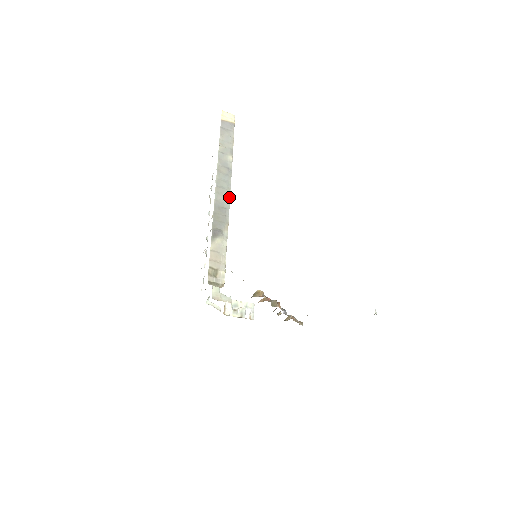
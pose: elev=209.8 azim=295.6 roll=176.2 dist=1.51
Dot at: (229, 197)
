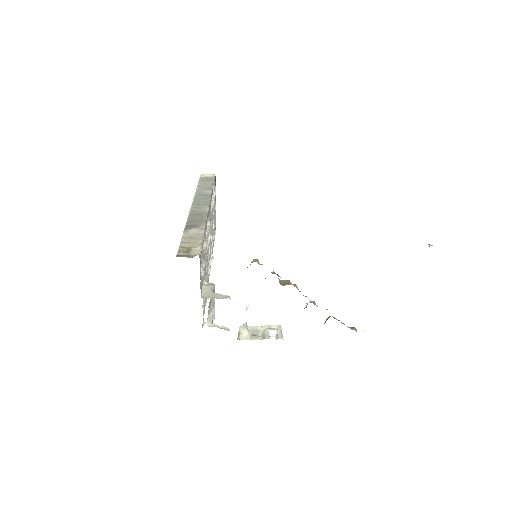
Dot at: (207, 208)
